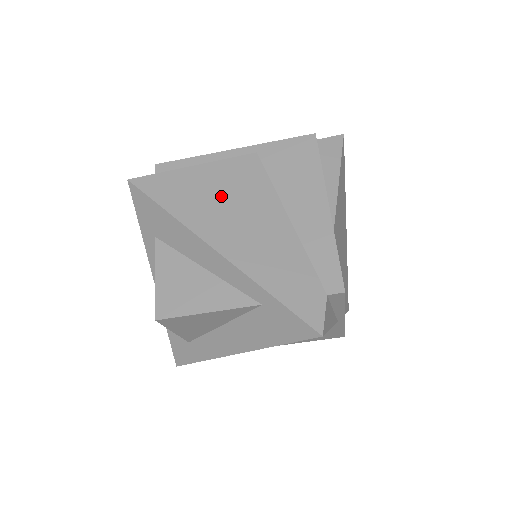
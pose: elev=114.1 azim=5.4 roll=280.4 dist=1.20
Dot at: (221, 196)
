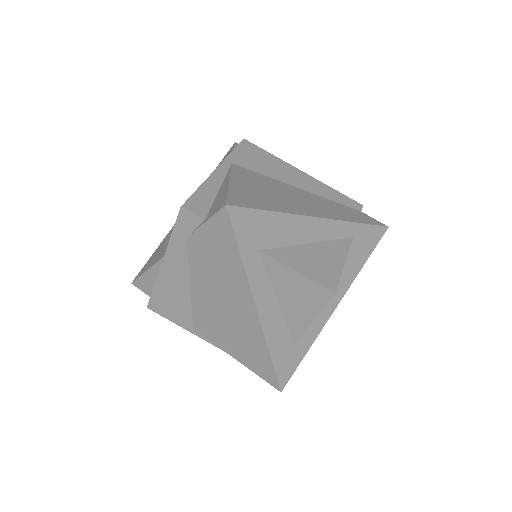
Dot at: (268, 191)
